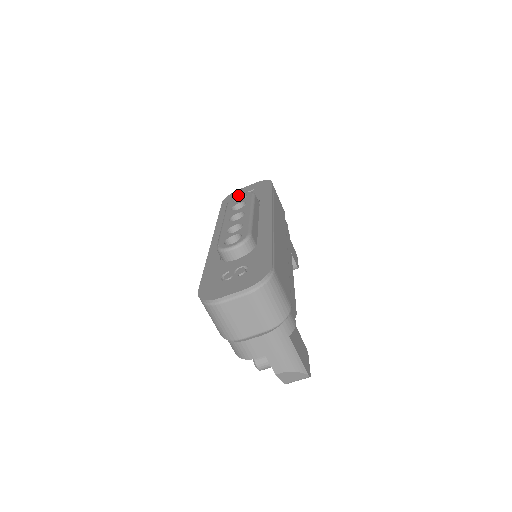
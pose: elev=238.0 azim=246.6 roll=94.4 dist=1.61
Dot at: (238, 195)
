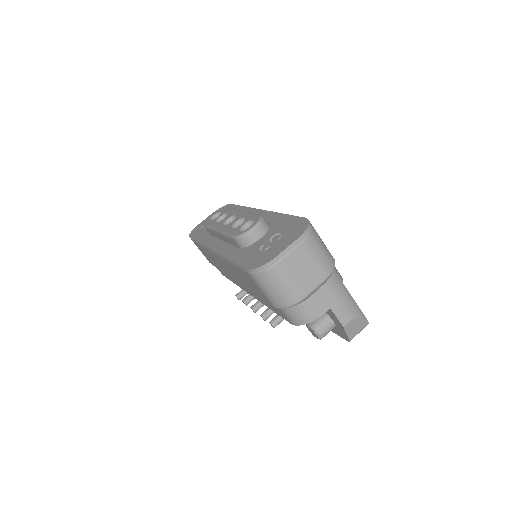
Dot at: occluded
